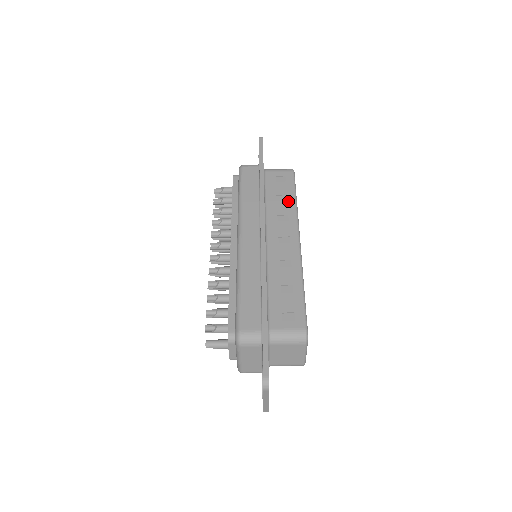
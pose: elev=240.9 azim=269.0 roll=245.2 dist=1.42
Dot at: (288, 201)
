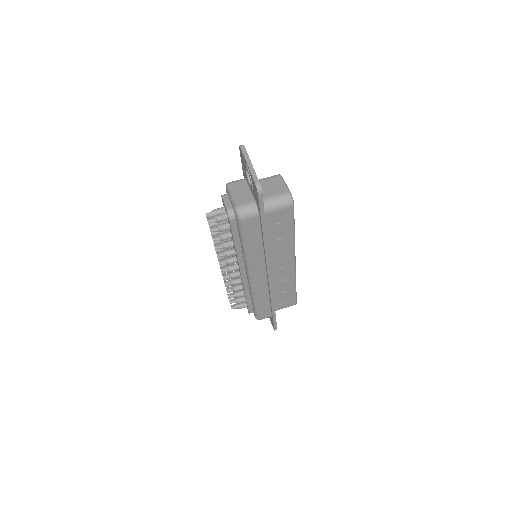
Dot at: occluded
